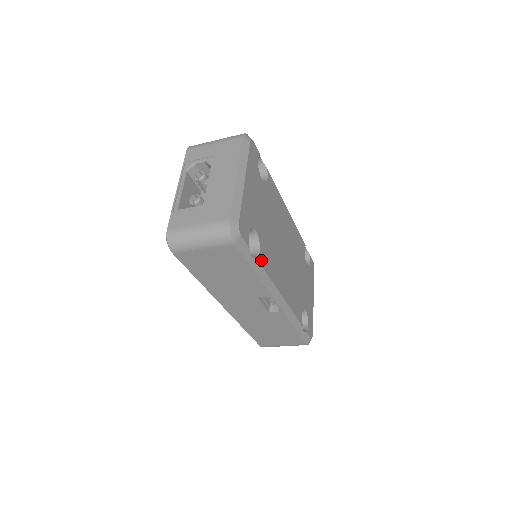
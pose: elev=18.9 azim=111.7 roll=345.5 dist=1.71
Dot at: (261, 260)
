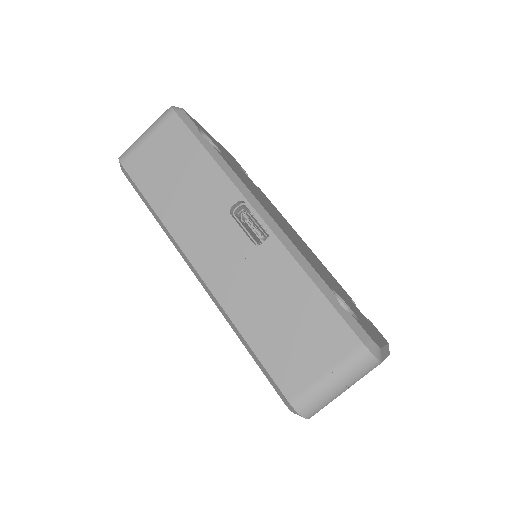
Dot at: (220, 154)
